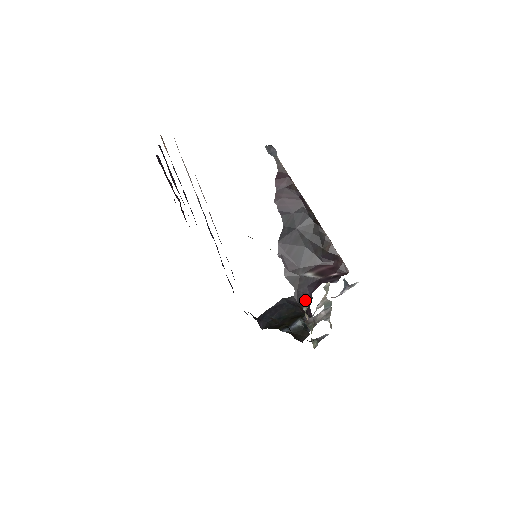
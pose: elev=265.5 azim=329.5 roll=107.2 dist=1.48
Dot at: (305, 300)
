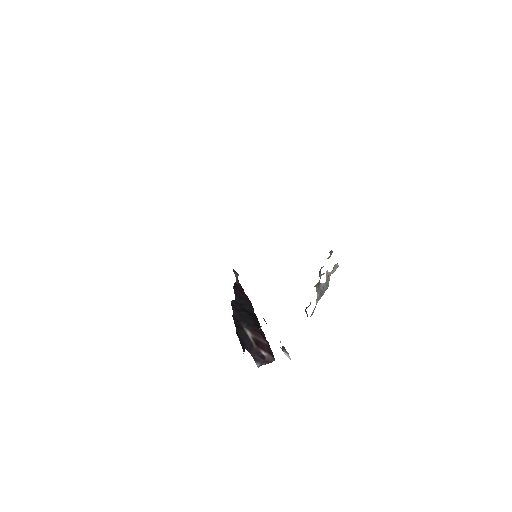
Dot at: (242, 343)
